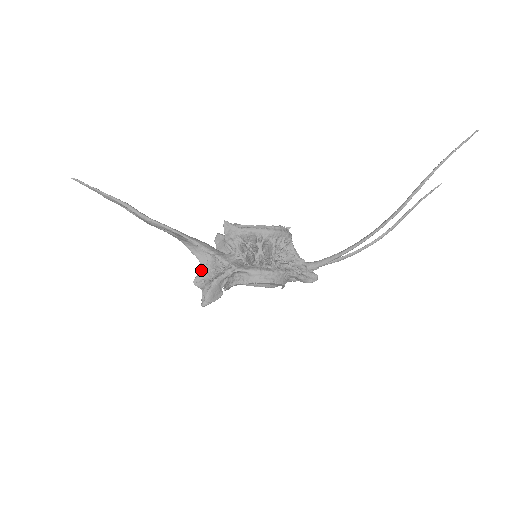
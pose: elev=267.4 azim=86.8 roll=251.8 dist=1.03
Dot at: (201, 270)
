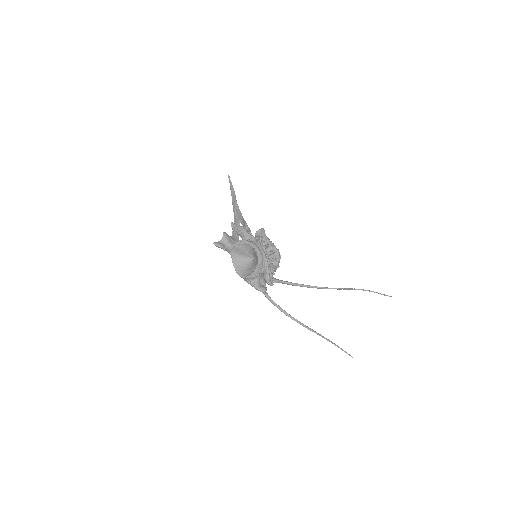
Dot at: (230, 236)
